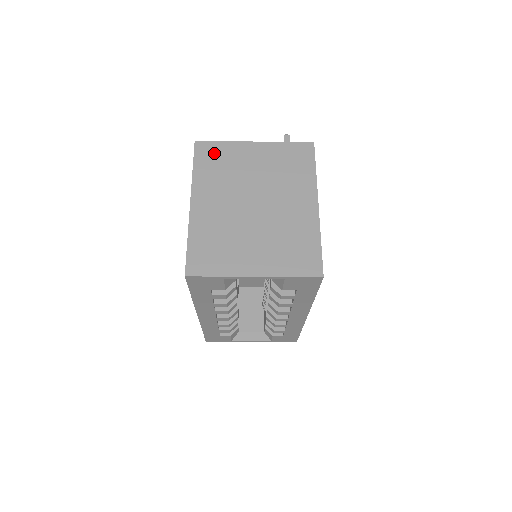
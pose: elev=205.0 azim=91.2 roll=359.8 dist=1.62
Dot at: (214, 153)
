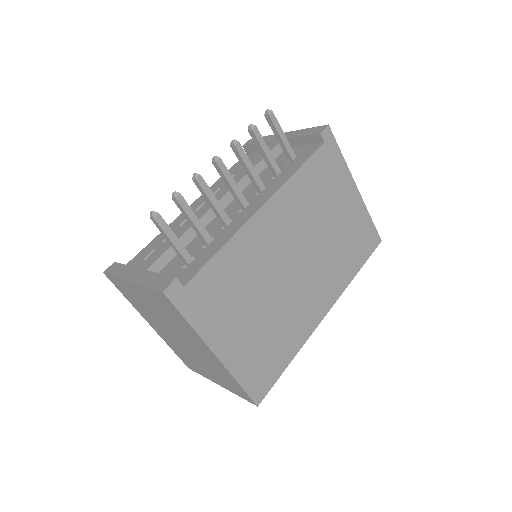
Dot at: (121, 287)
